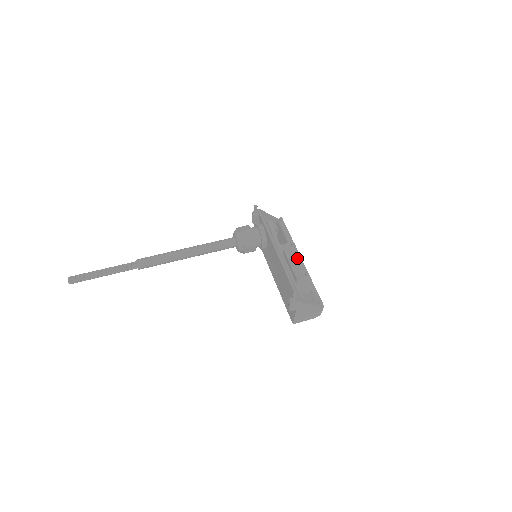
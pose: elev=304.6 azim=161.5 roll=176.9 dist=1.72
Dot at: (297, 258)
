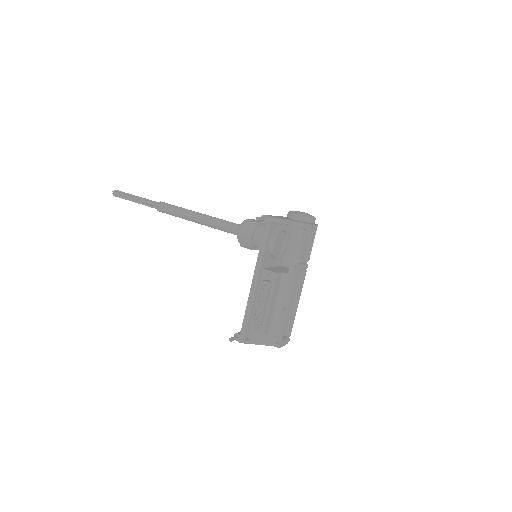
Dot at: (290, 285)
